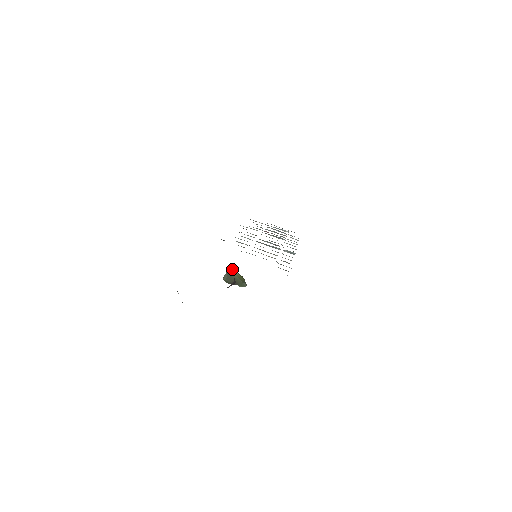
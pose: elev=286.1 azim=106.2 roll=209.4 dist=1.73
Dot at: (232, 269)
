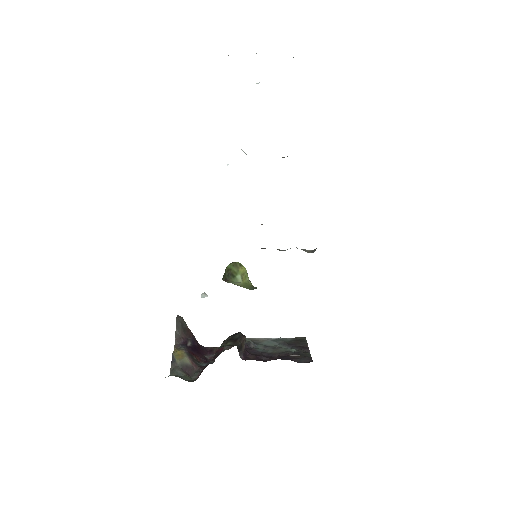
Dot at: occluded
